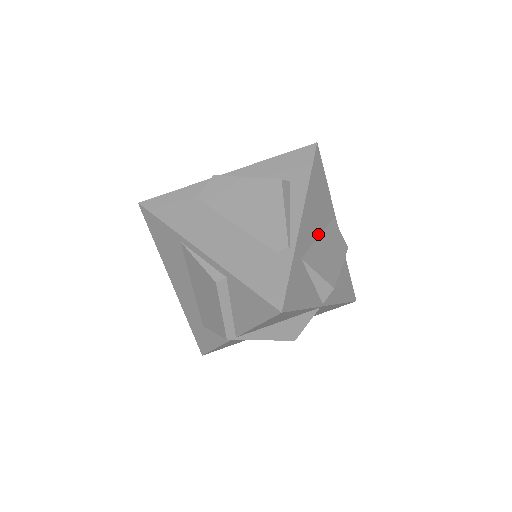
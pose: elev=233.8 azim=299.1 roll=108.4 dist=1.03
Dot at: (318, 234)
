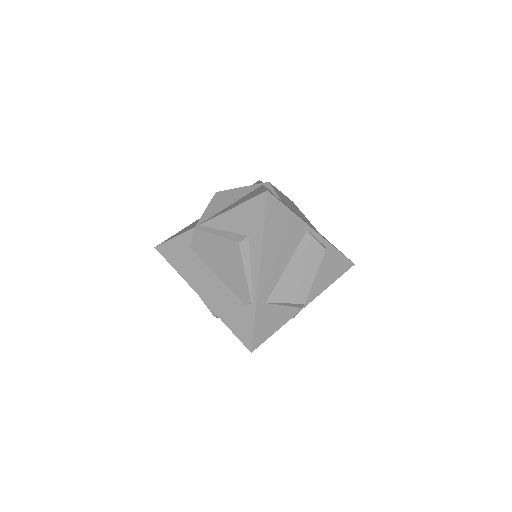
Dot at: (285, 265)
